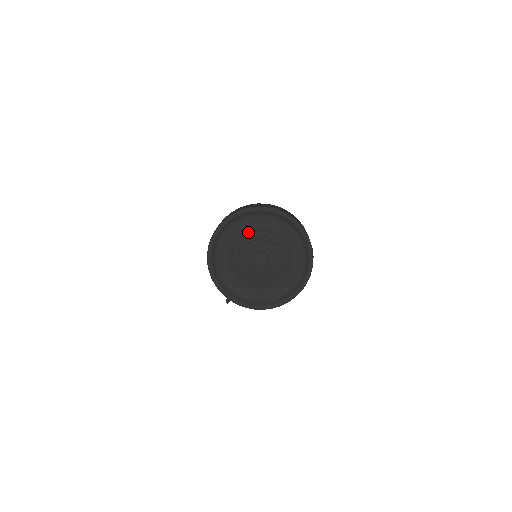
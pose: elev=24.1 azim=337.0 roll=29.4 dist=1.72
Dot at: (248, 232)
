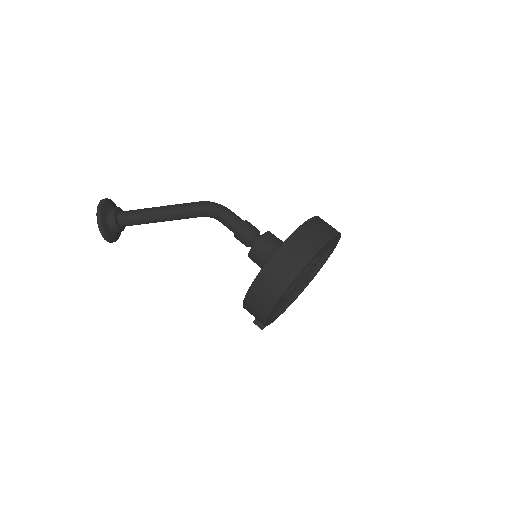
Dot at: occluded
